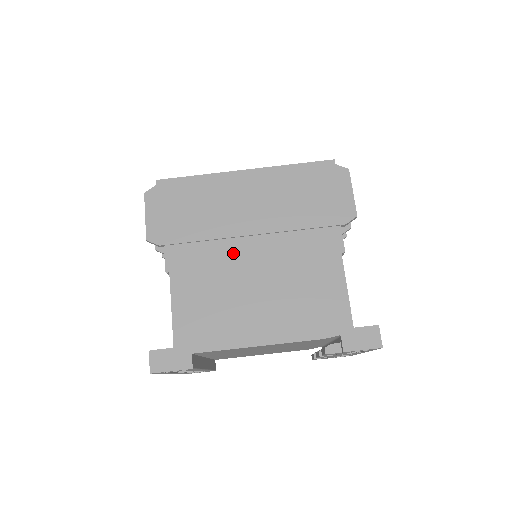
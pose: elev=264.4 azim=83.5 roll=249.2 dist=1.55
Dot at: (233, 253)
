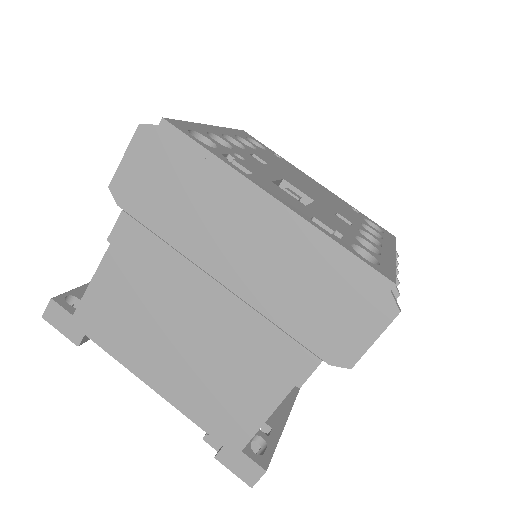
Dot at: (185, 282)
